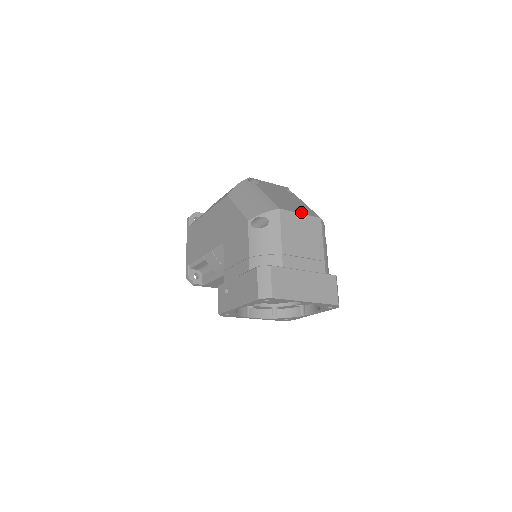
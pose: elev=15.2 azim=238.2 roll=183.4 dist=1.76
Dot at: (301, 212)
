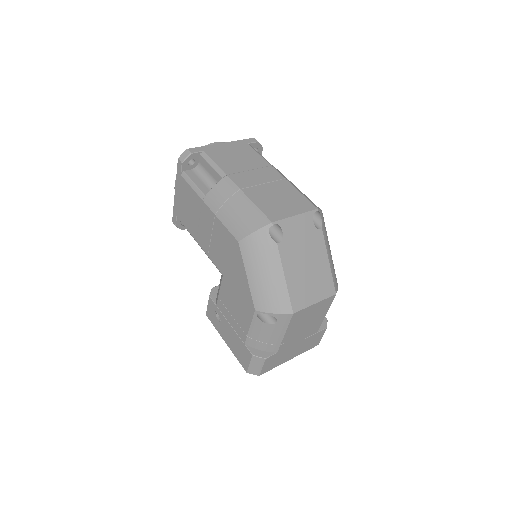
Dot at: (316, 299)
